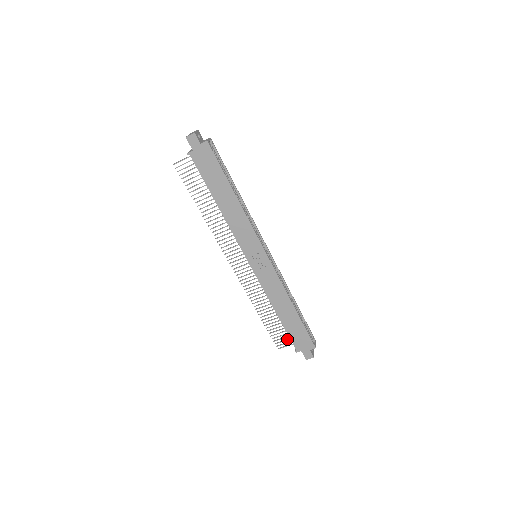
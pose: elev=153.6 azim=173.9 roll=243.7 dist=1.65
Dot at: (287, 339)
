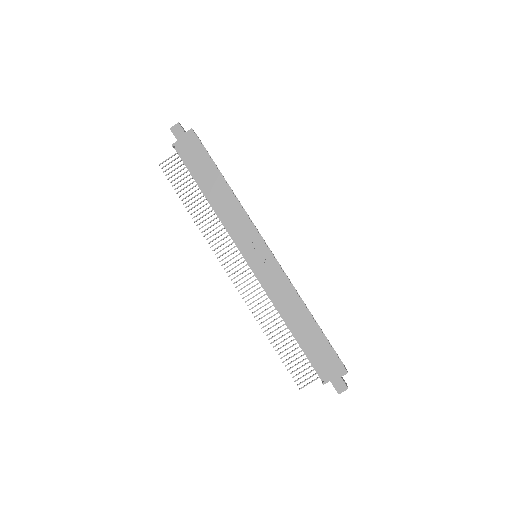
Dot at: occluded
